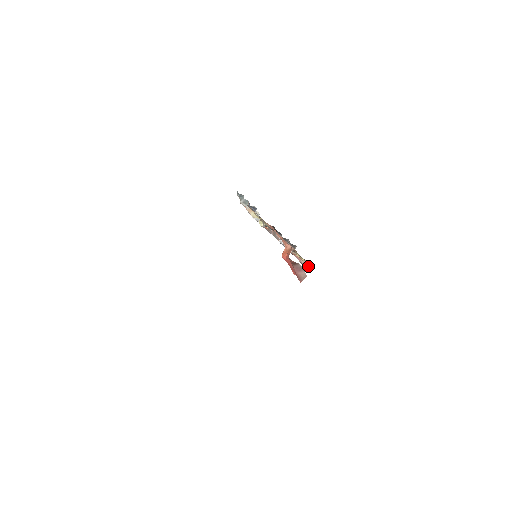
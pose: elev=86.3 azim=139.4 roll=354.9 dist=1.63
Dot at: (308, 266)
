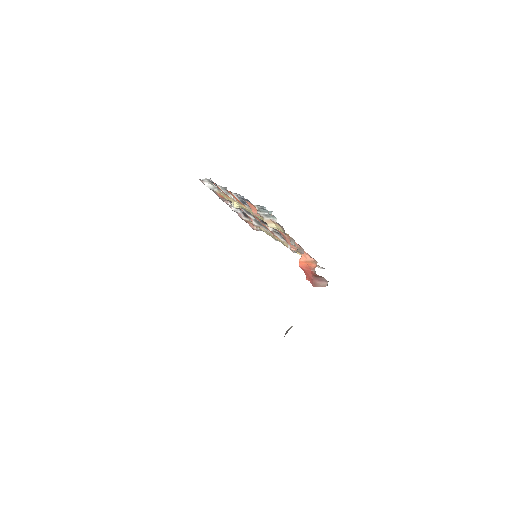
Dot at: occluded
